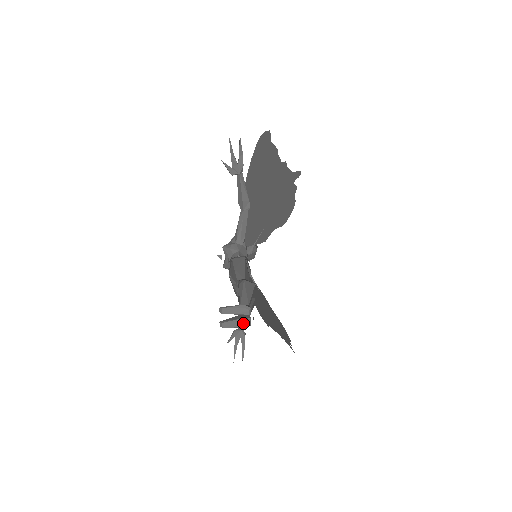
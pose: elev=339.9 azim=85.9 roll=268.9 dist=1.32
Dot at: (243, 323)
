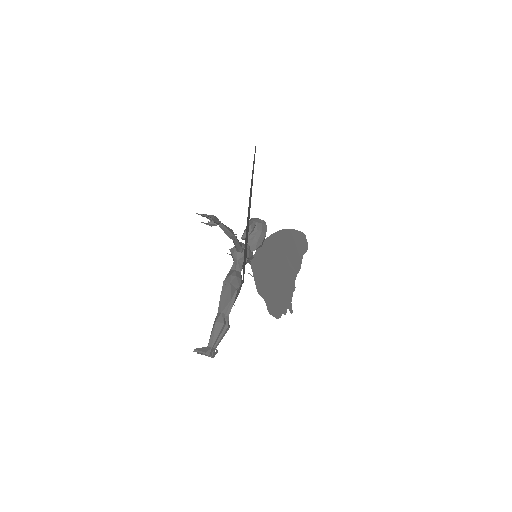
Dot at: occluded
